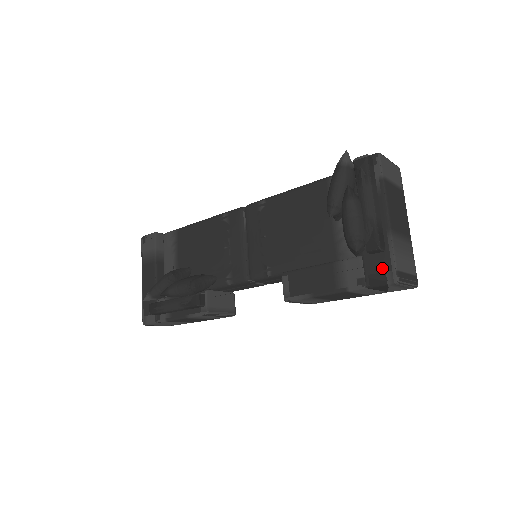
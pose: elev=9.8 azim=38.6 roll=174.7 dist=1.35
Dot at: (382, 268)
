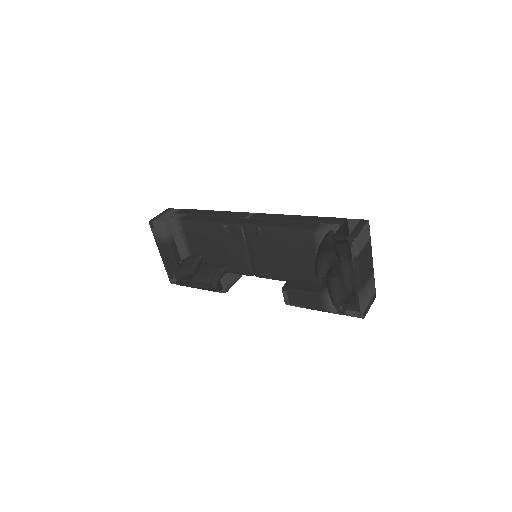
Dot at: (354, 309)
